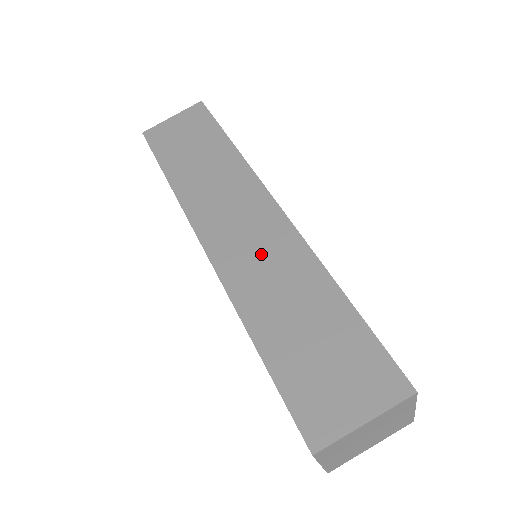
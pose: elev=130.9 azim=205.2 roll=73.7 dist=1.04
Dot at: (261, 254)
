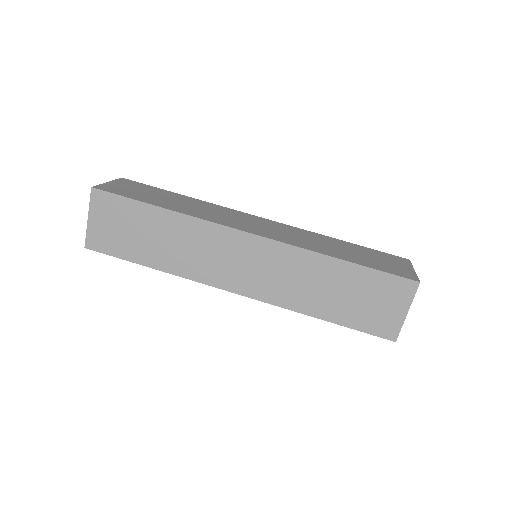
Dot at: (275, 272)
